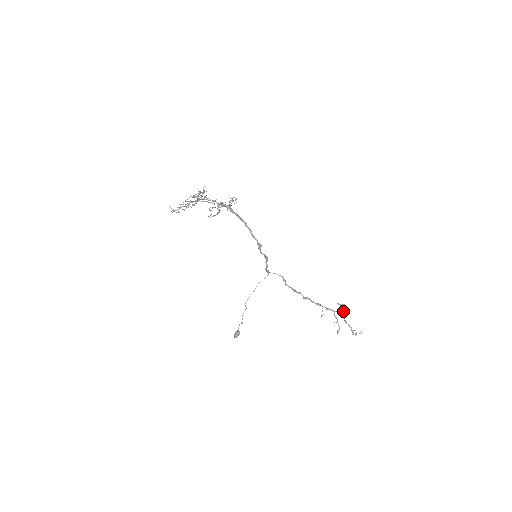
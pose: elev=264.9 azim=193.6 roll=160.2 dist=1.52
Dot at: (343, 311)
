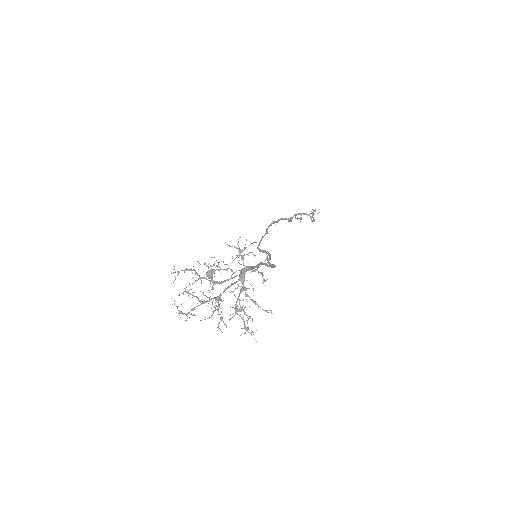
Dot at: (311, 213)
